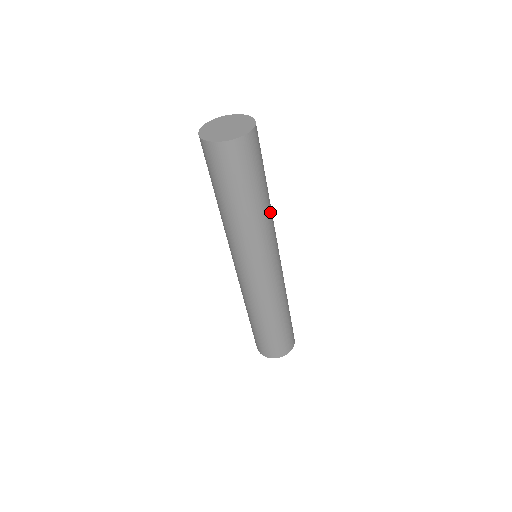
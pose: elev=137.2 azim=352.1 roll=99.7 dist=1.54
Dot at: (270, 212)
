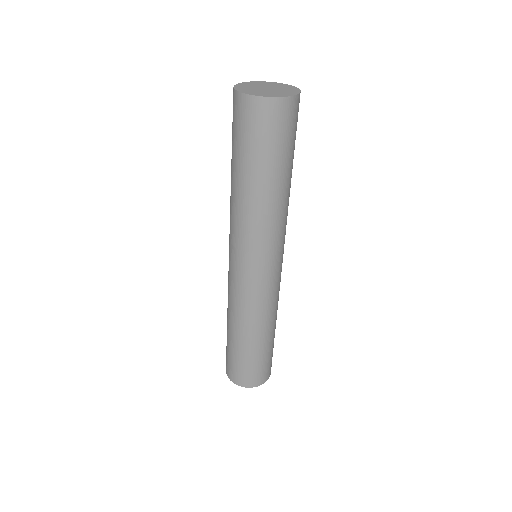
Dot at: occluded
